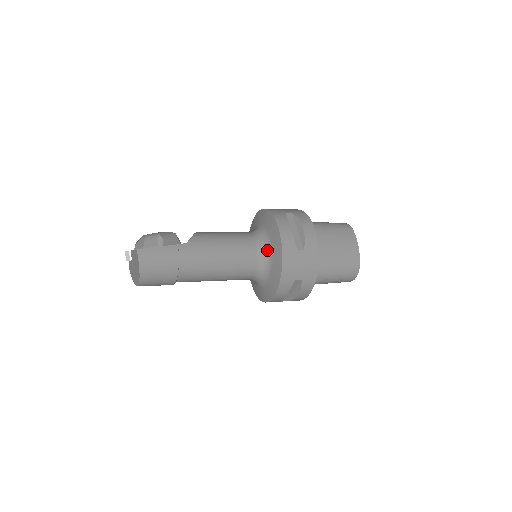
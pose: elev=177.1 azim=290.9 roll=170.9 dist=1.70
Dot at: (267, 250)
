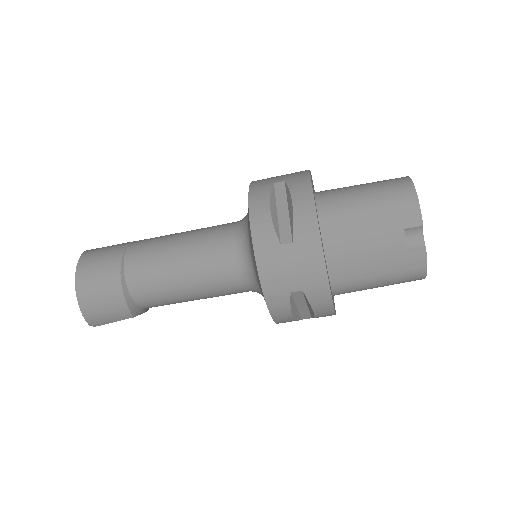
Dot at: occluded
